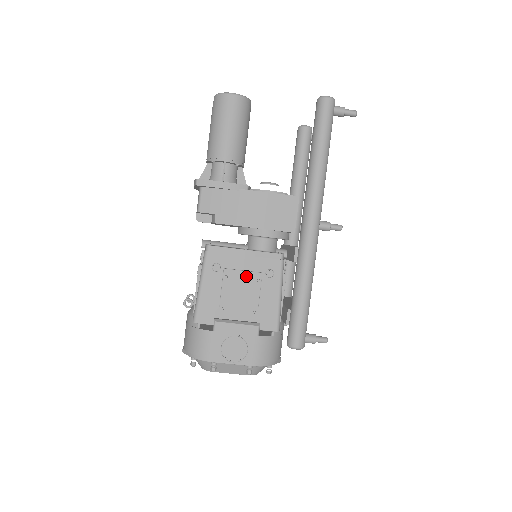
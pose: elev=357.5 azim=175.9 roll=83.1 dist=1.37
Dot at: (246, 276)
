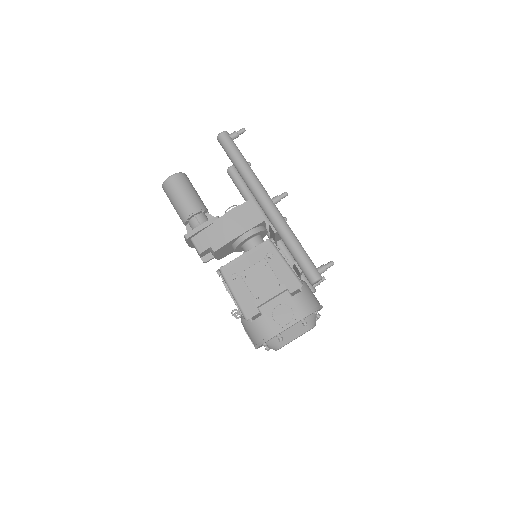
Dot at: (256, 268)
